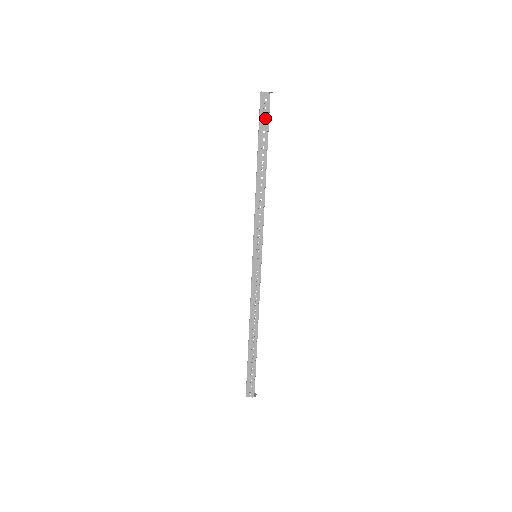
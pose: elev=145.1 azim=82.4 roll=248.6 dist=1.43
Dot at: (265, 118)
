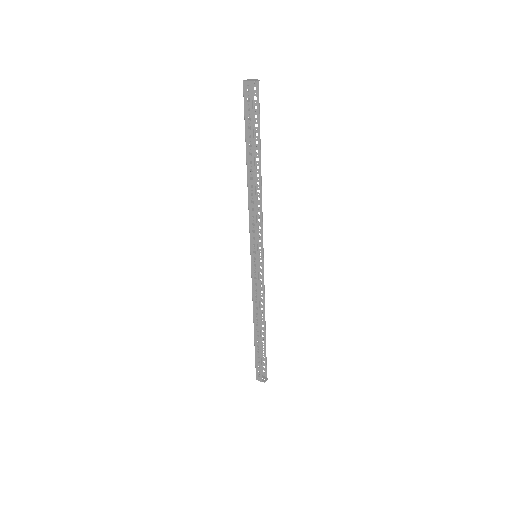
Dot at: (250, 112)
